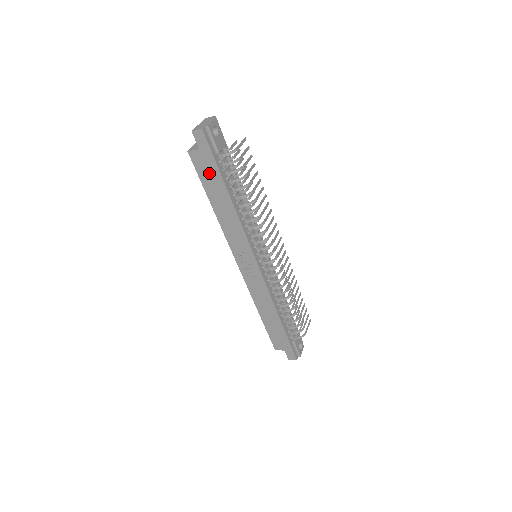
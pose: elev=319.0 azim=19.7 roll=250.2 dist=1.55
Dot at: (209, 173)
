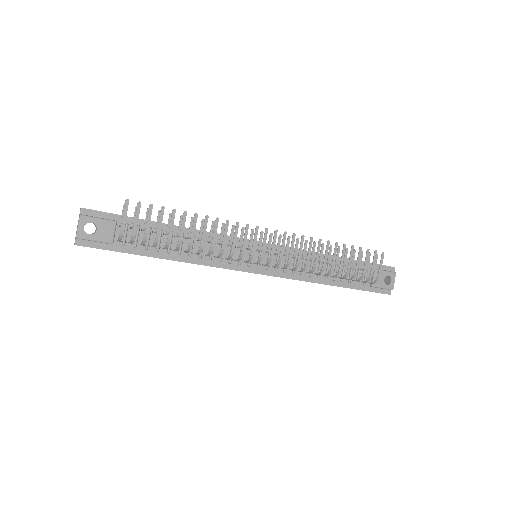
Dot at: occluded
